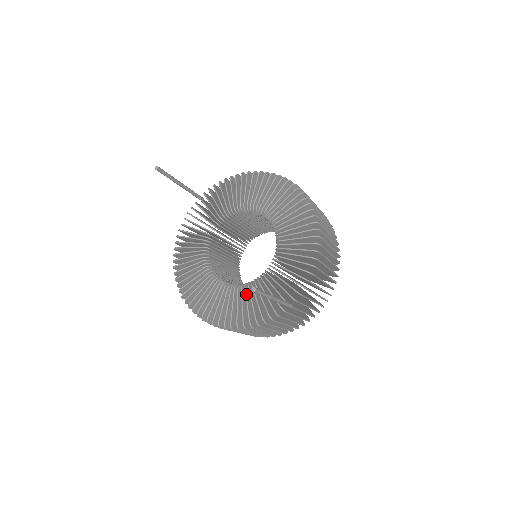
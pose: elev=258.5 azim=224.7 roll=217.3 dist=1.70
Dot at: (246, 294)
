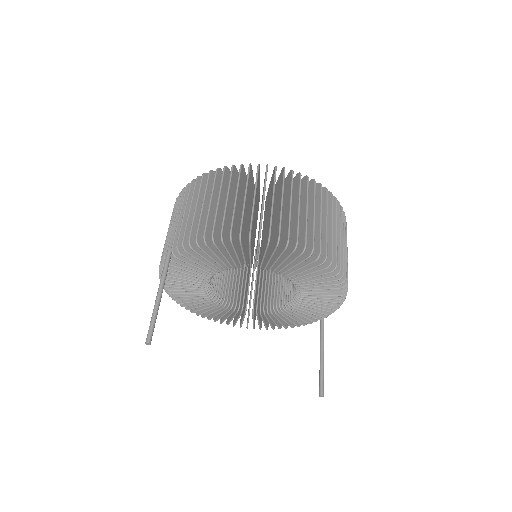
Dot at: (275, 317)
